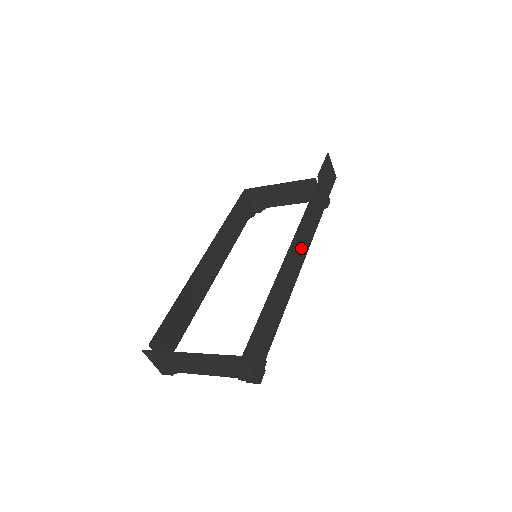
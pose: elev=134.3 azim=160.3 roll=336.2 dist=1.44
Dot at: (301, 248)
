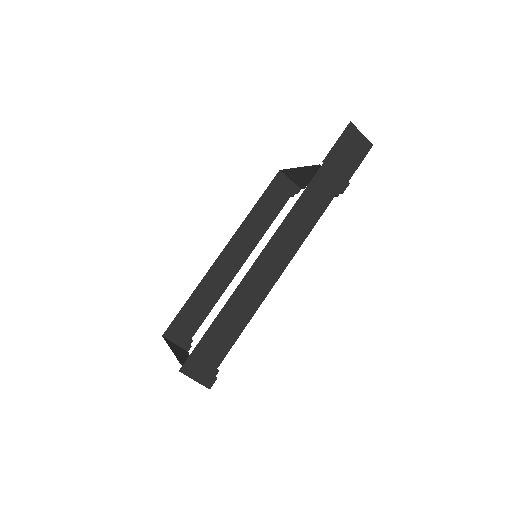
Dot at: (280, 255)
